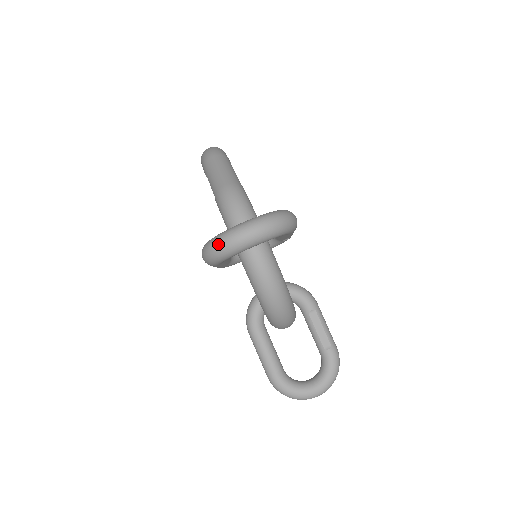
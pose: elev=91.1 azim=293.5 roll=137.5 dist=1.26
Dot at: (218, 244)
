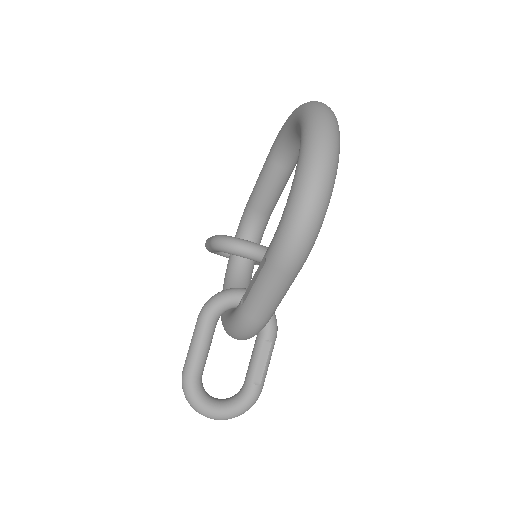
Dot at: (192, 407)
